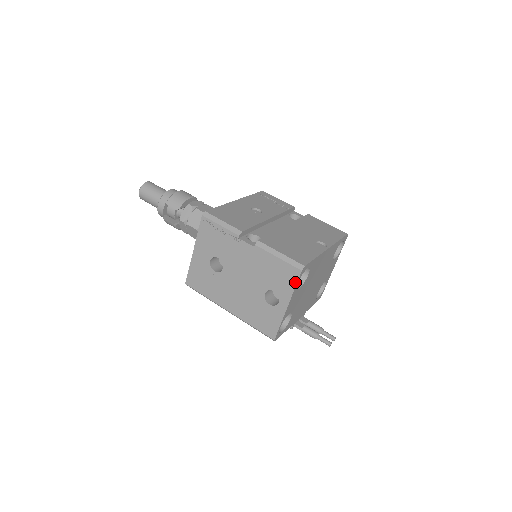
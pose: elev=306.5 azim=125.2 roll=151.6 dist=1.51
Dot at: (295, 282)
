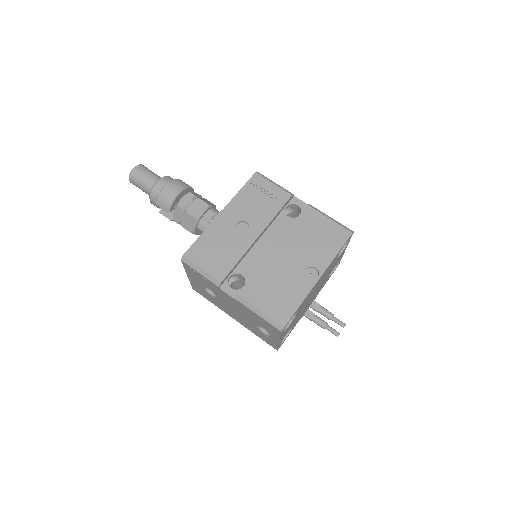
Dot at: (279, 334)
